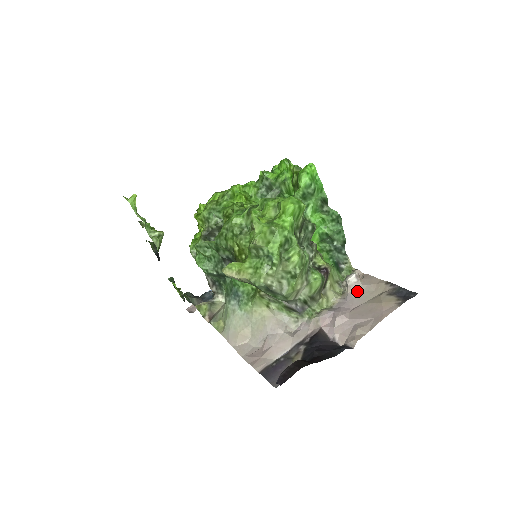
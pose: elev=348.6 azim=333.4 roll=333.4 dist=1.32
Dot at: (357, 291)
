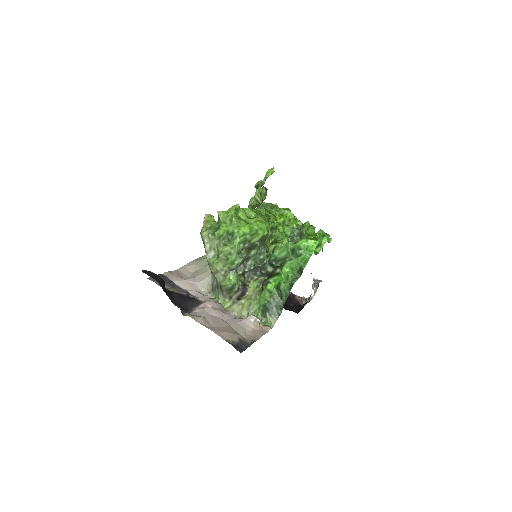
Dot at: (243, 324)
